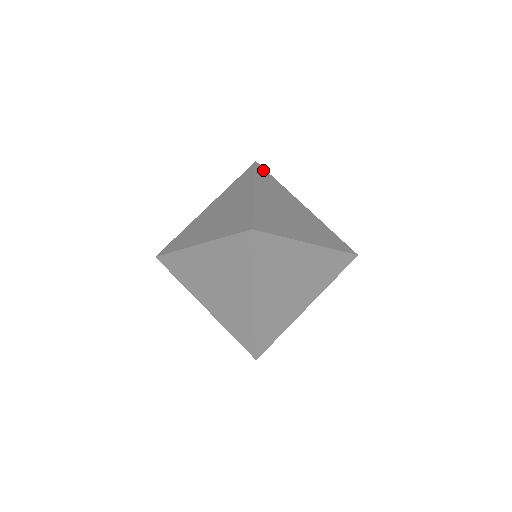
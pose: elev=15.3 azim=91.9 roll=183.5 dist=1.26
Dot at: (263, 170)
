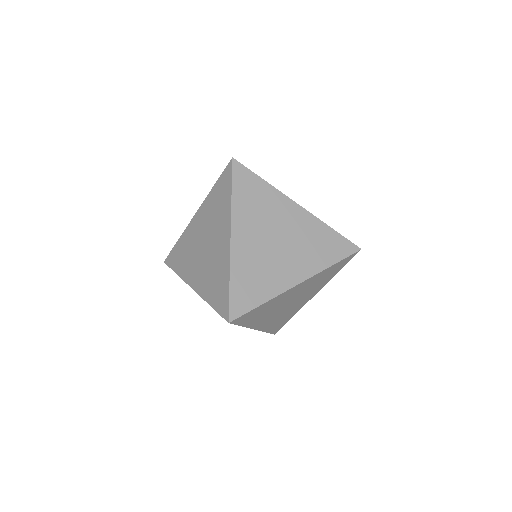
Dot at: (242, 171)
